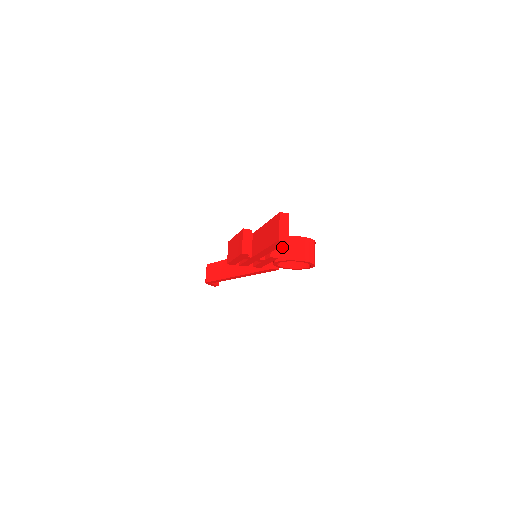
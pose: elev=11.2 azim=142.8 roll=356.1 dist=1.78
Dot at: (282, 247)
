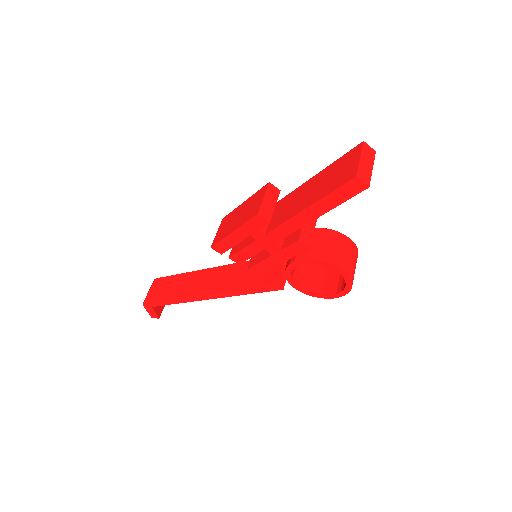
Dot at: (313, 241)
